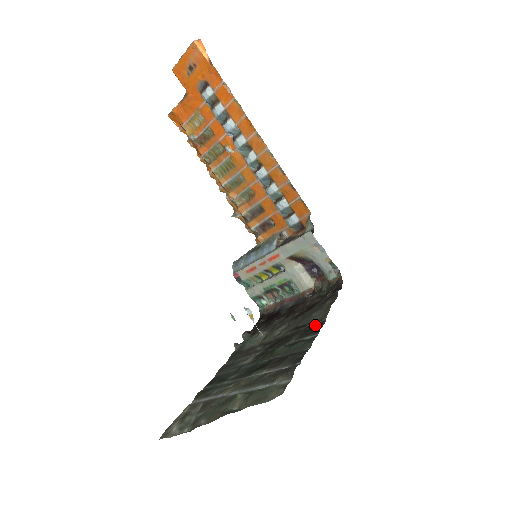
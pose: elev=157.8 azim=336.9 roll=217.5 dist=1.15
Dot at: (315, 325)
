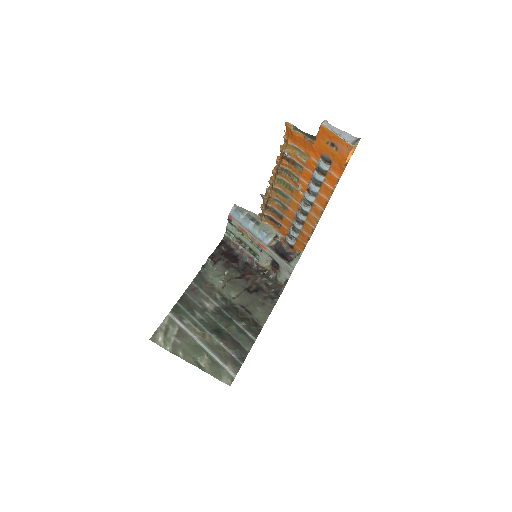
Dot at: (256, 324)
